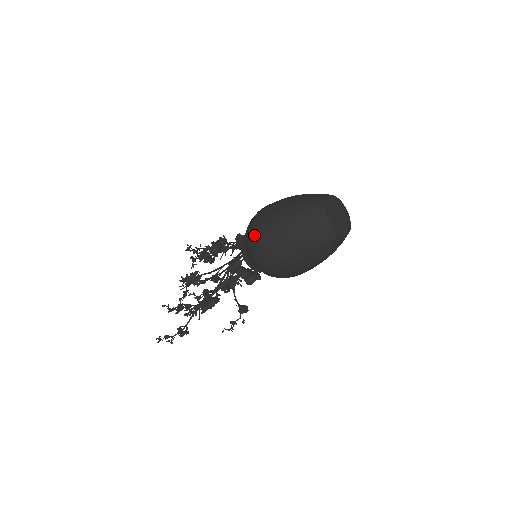
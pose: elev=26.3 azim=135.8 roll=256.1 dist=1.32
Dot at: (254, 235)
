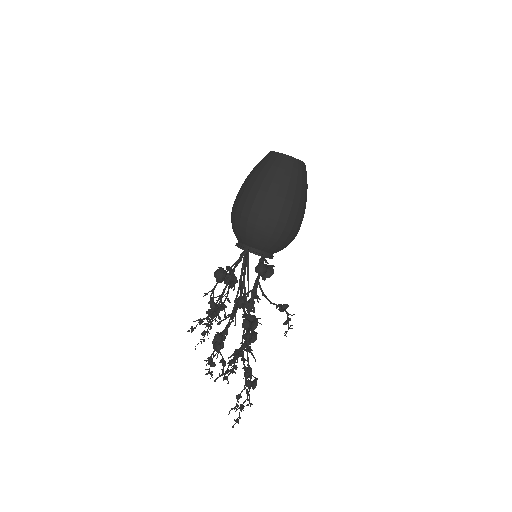
Dot at: (246, 215)
